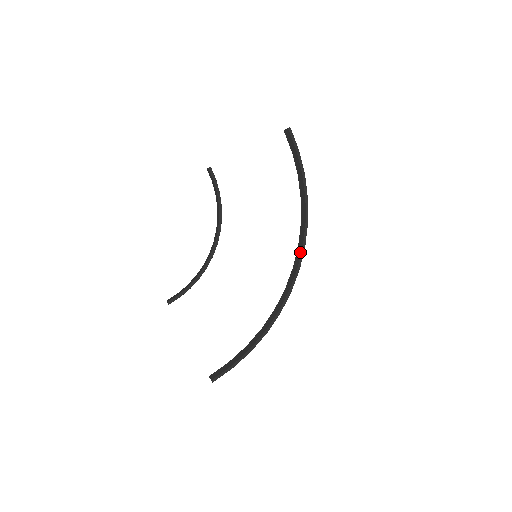
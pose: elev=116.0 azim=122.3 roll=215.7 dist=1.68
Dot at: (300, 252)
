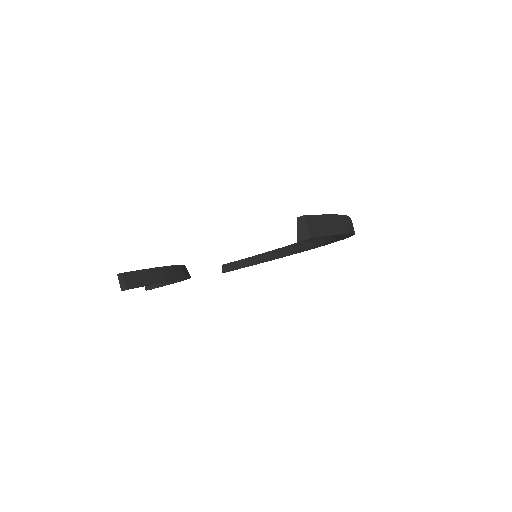
Dot at: occluded
